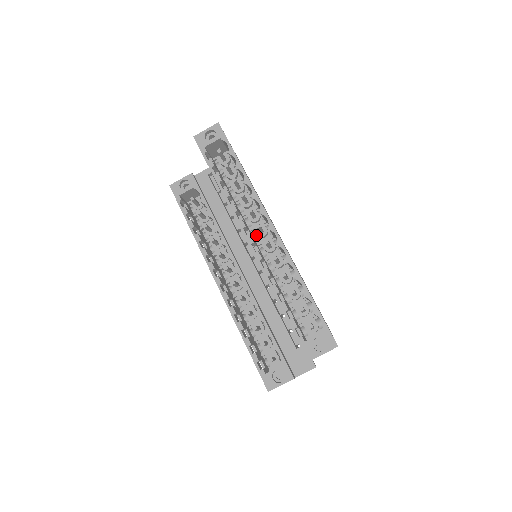
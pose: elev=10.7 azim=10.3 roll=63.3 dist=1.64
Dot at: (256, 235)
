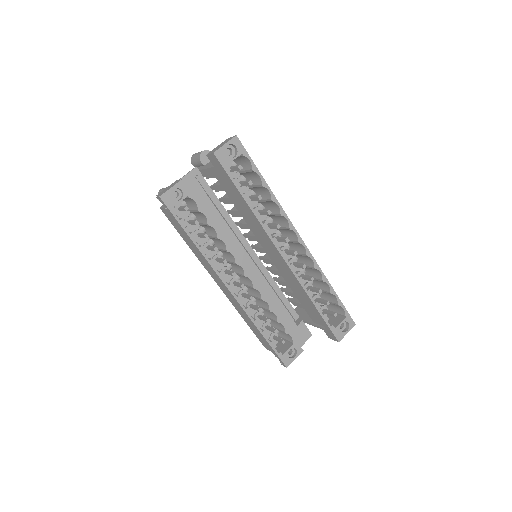
Dot at: occluded
